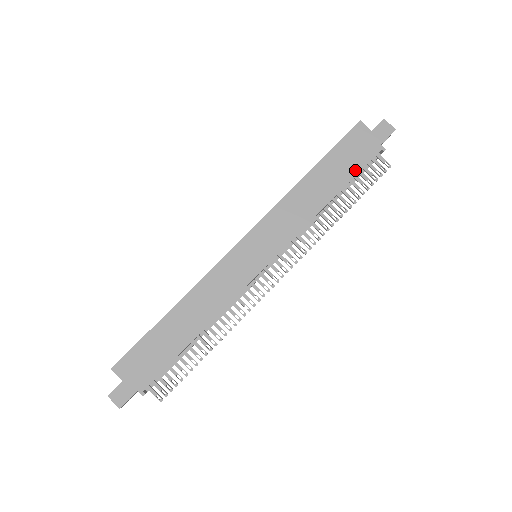
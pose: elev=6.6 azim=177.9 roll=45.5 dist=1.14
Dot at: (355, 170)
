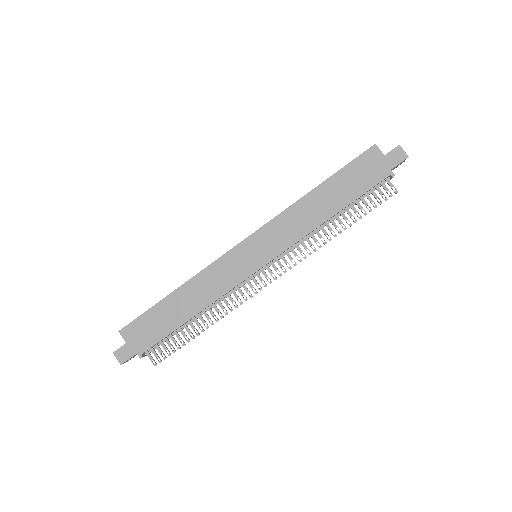
Dot at: (361, 191)
